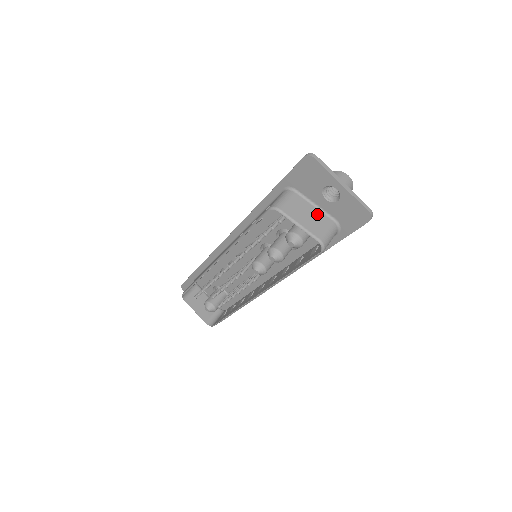
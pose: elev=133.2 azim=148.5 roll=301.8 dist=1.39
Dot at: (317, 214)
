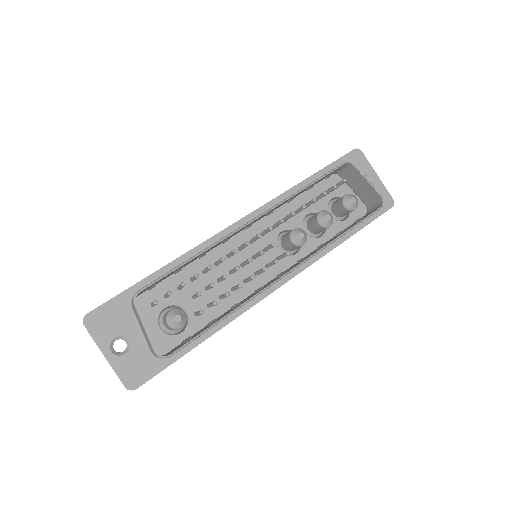
Dot at: (360, 192)
